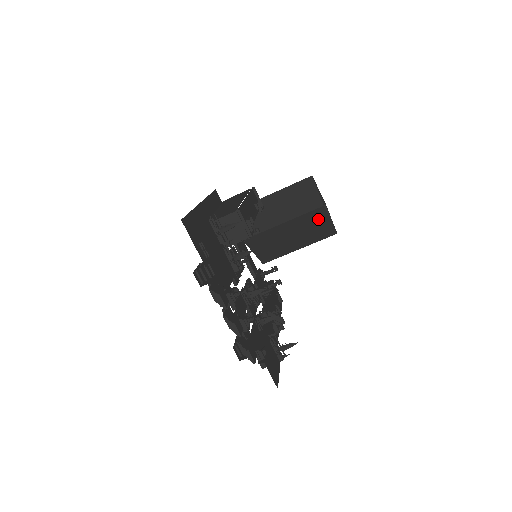
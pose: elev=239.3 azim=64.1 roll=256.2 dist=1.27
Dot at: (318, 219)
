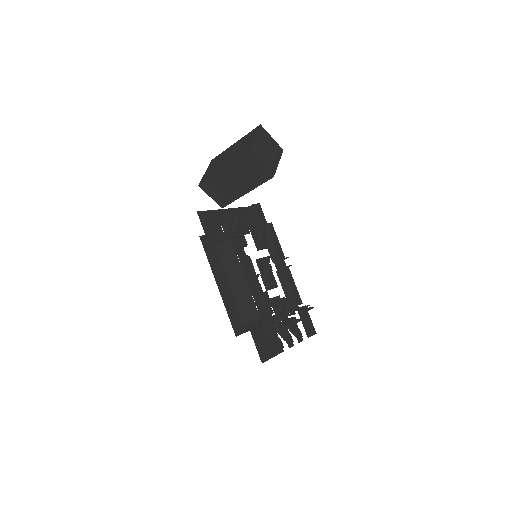
Dot at: occluded
